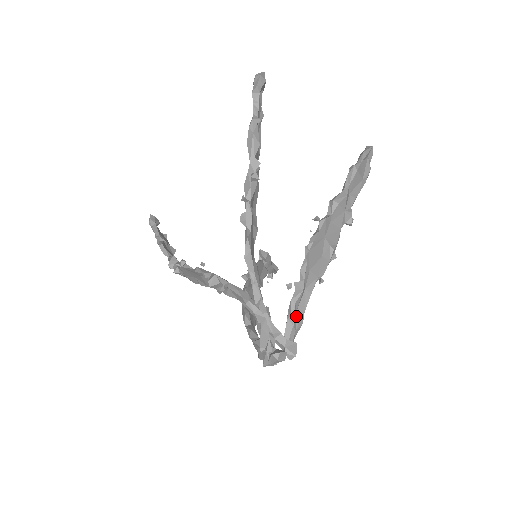
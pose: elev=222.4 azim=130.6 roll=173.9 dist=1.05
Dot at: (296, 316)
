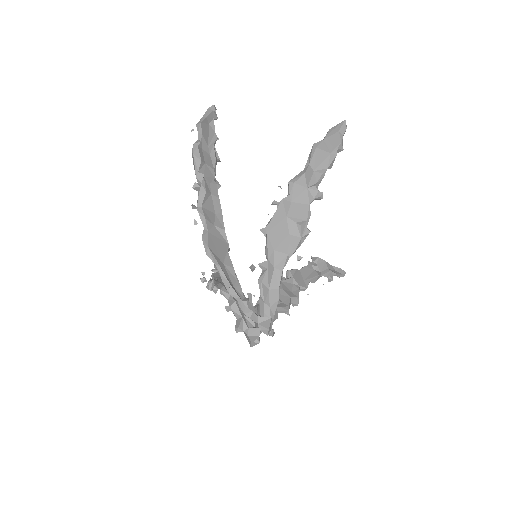
Dot at: (269, 294)
